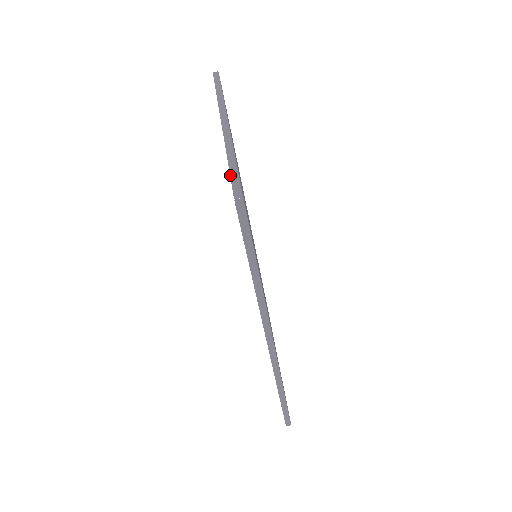
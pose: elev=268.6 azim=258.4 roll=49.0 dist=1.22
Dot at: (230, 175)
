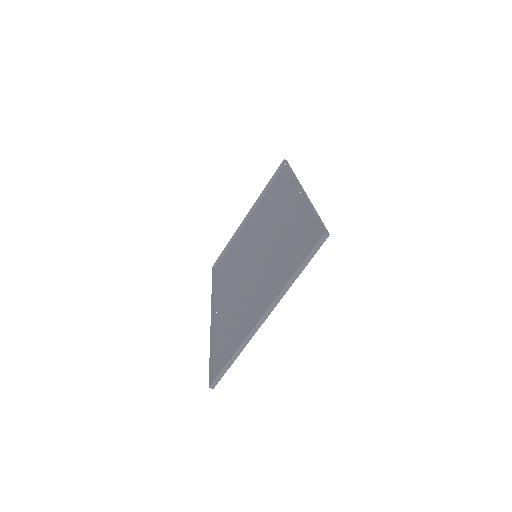
Dot at: (221, 371)
